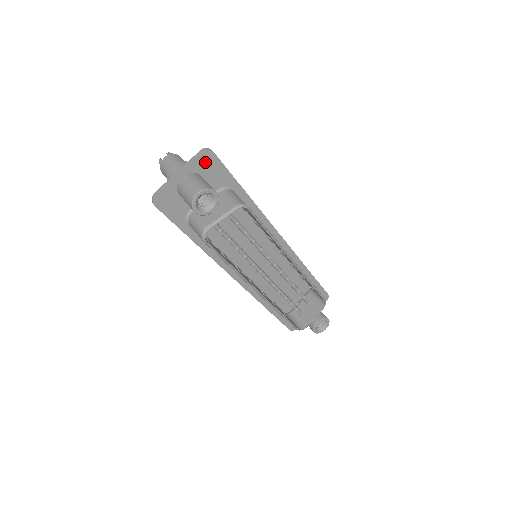
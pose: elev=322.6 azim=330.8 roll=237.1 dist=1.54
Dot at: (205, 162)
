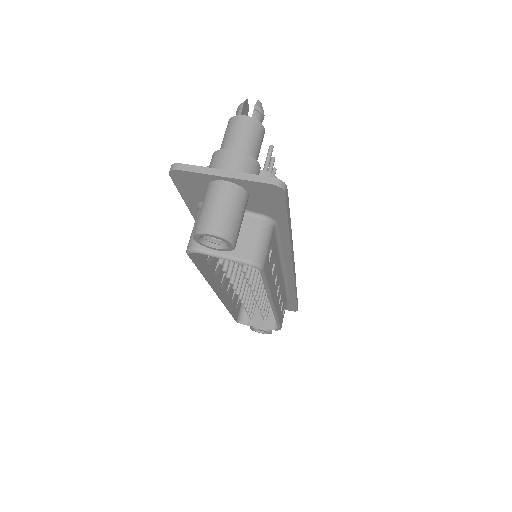
Dot at: (266, 191)
